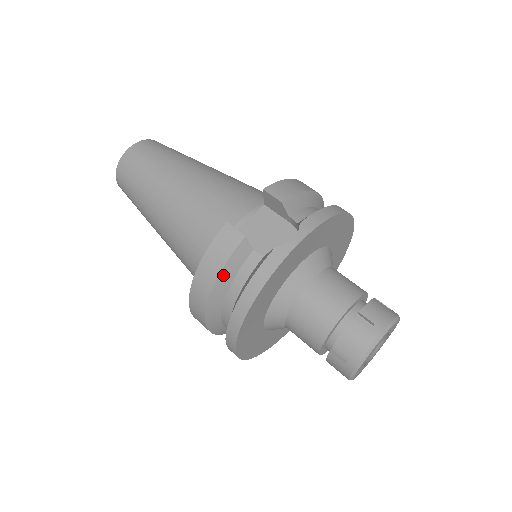
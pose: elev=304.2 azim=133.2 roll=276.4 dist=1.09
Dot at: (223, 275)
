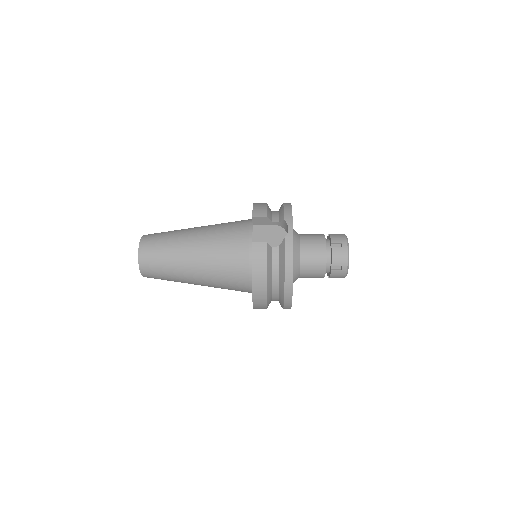
Dot at: (268, 268)
